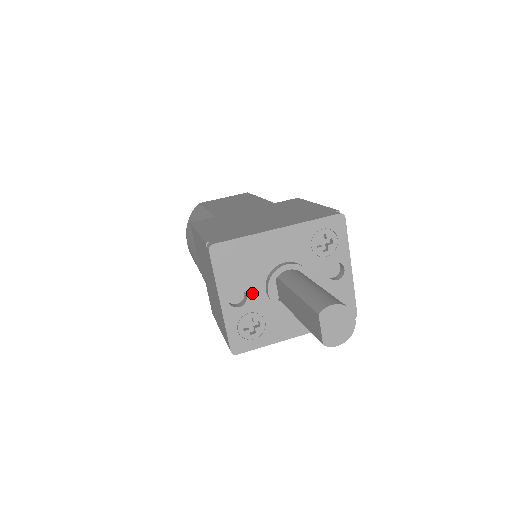
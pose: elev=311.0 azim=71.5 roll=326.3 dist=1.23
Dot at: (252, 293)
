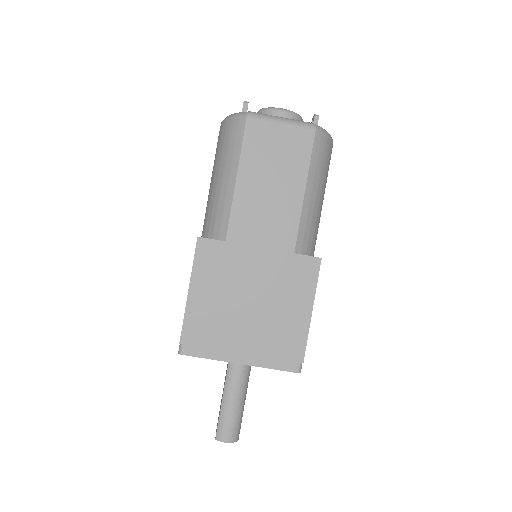
Dot at: occluded
